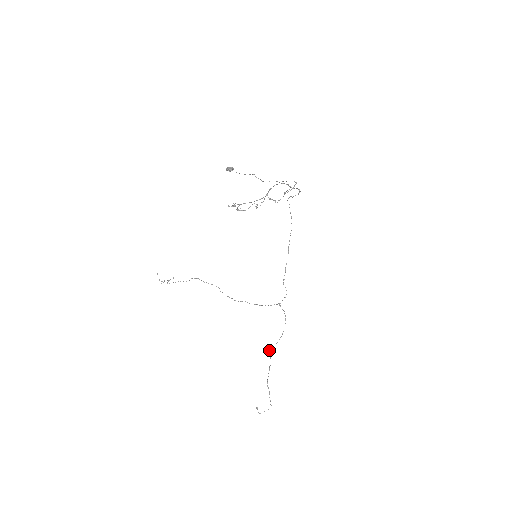
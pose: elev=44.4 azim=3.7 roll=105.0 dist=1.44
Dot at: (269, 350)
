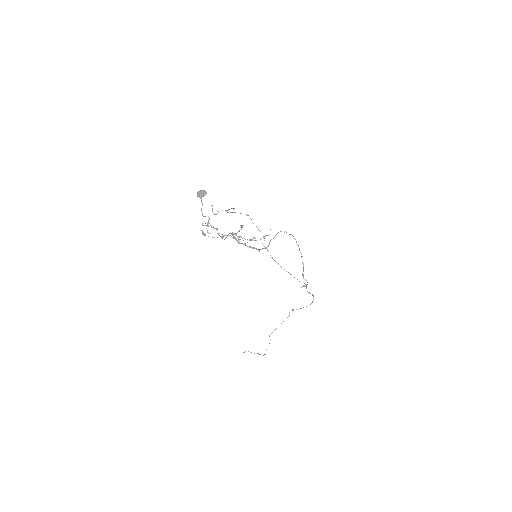
Dot at: (292, 310)
